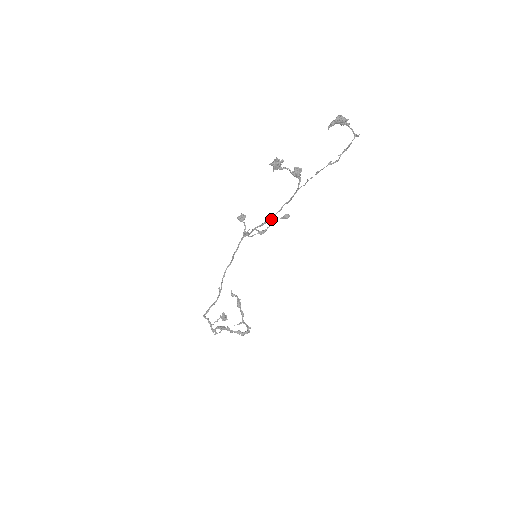
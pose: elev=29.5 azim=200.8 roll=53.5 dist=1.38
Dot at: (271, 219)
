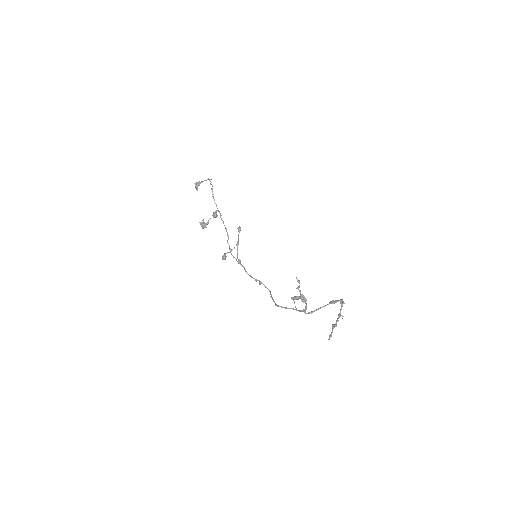
Dot at: occluded
